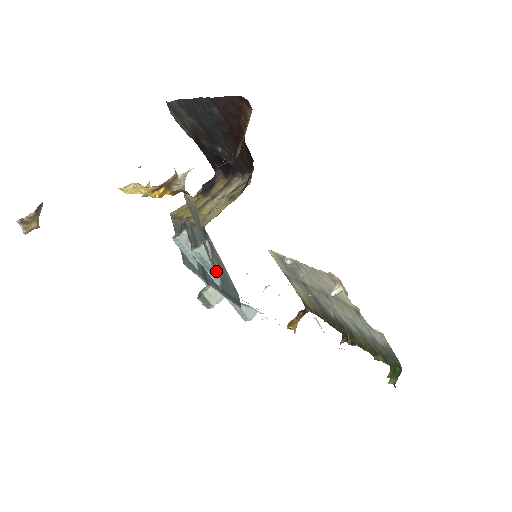
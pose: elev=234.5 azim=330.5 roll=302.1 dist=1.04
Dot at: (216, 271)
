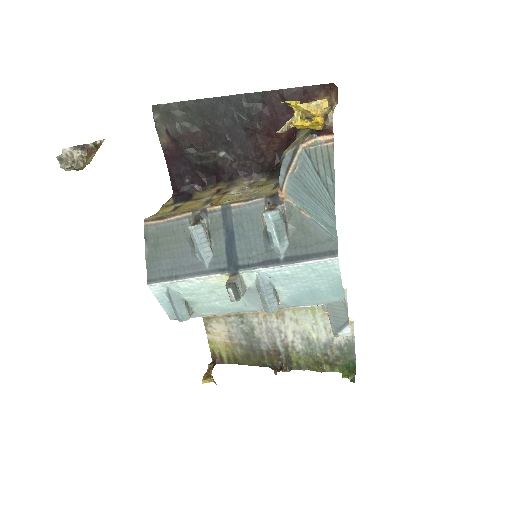
Dot at: (287, 236)
